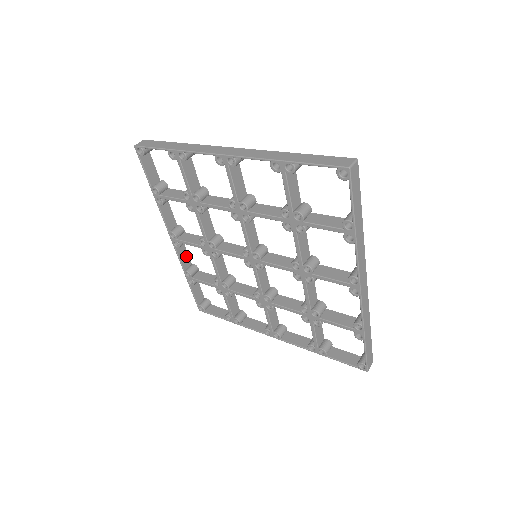
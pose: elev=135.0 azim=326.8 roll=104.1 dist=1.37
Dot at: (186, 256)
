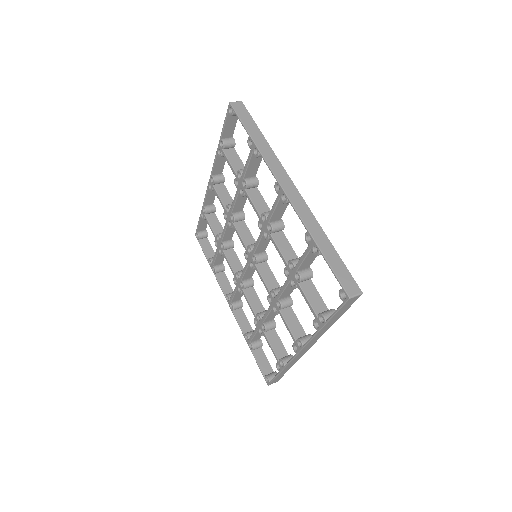
Dot at: (246, 323)
